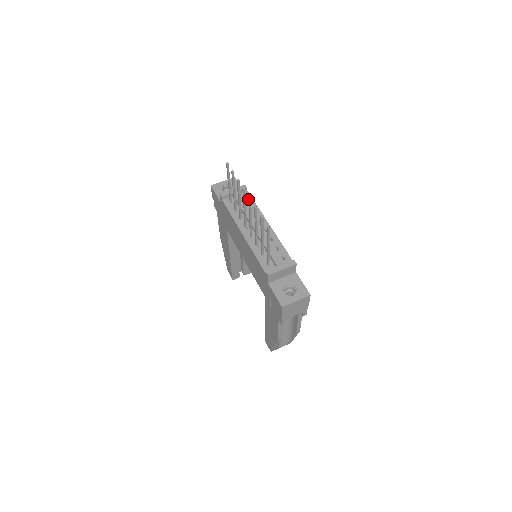
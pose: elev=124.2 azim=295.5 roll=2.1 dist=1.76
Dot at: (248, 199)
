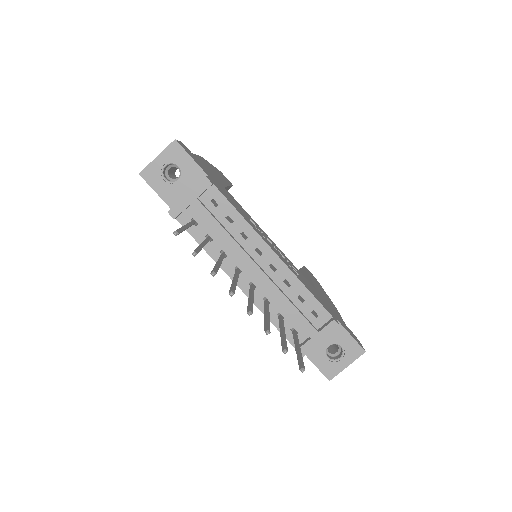
Dot at: occluded
